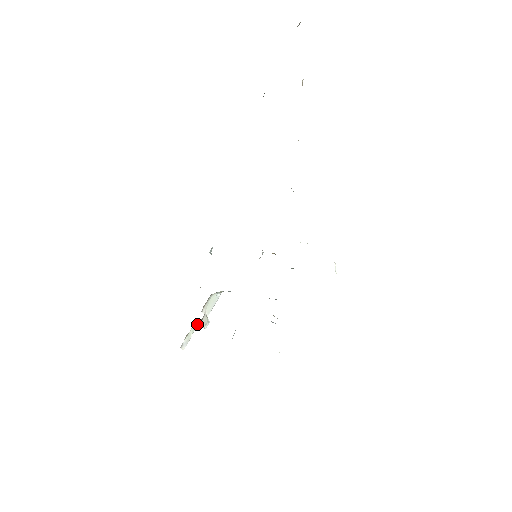
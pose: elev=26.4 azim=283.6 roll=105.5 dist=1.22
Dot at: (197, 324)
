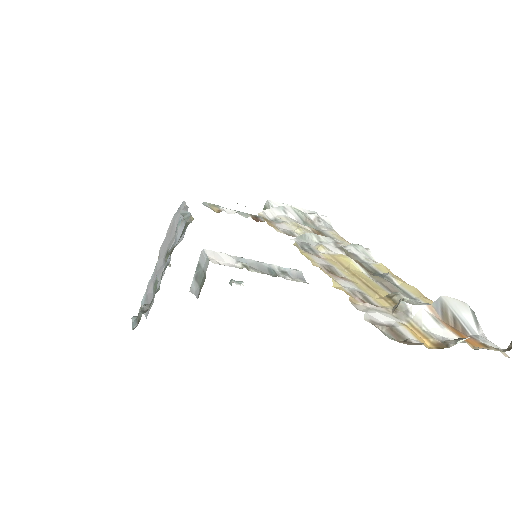
Dot at: occluded
